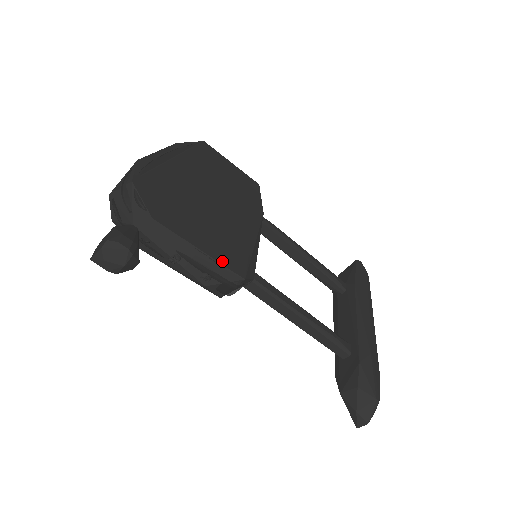
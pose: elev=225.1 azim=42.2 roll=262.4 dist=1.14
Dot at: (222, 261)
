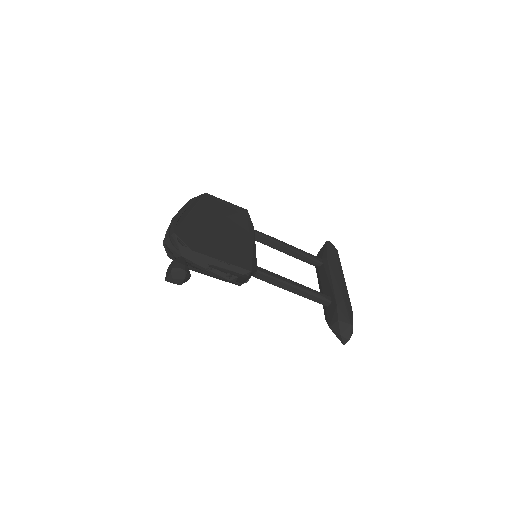
Dot at: (235, 264)
